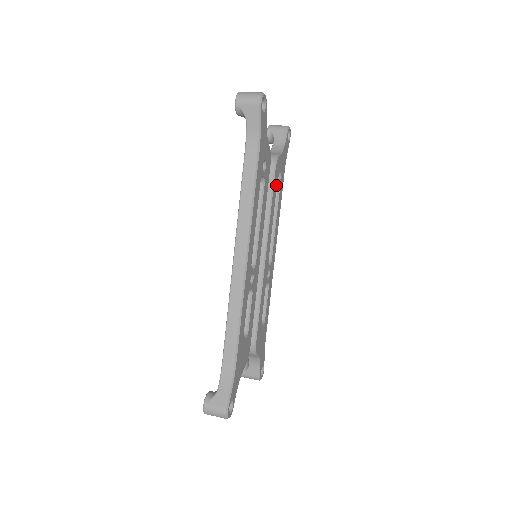
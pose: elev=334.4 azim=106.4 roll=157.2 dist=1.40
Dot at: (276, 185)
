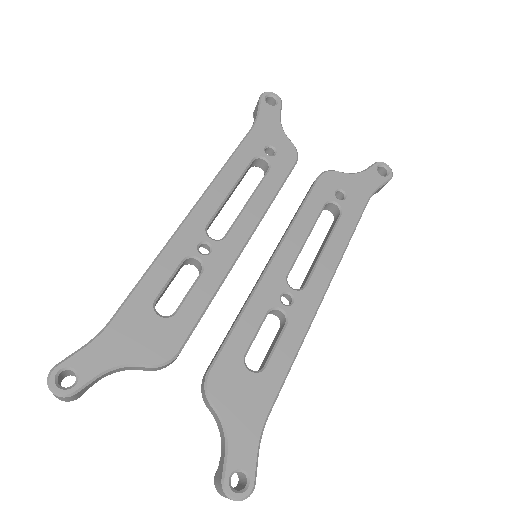
Dot at: (325, 197)
